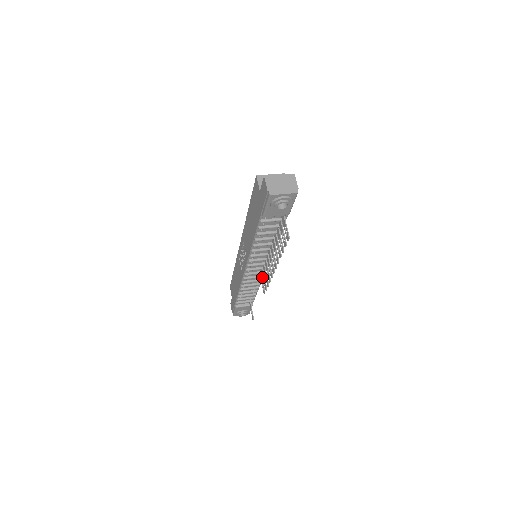
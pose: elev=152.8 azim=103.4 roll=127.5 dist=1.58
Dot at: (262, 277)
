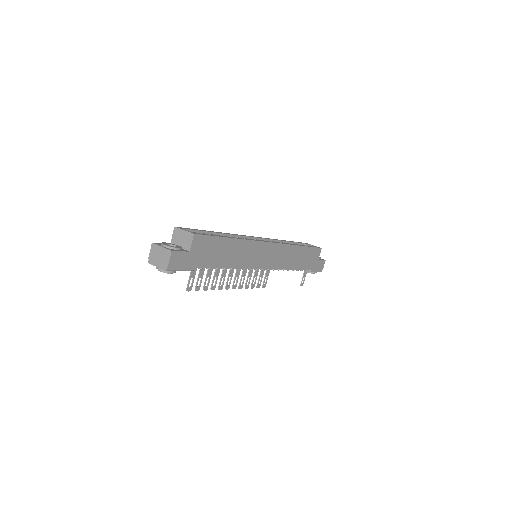
Dot at: (266, 272)
